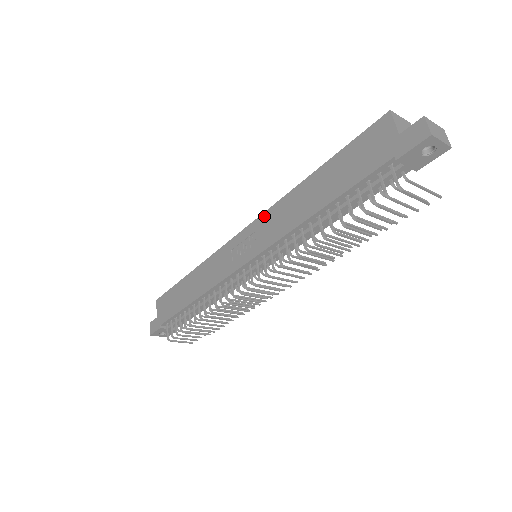
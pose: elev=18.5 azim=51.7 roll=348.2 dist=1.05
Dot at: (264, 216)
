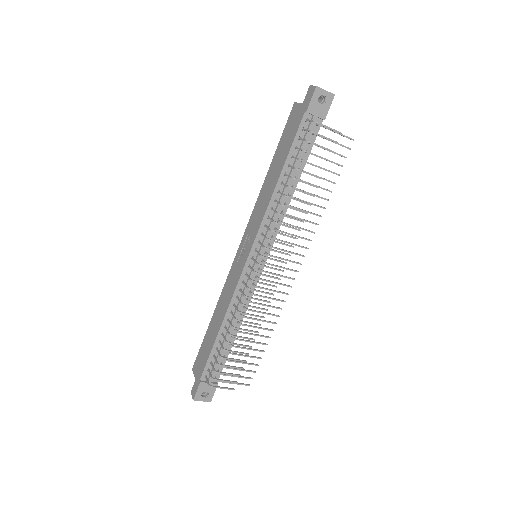
Dot at: (250, 220)
